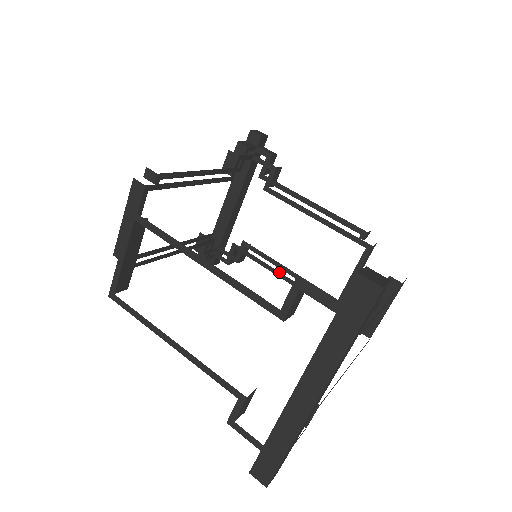
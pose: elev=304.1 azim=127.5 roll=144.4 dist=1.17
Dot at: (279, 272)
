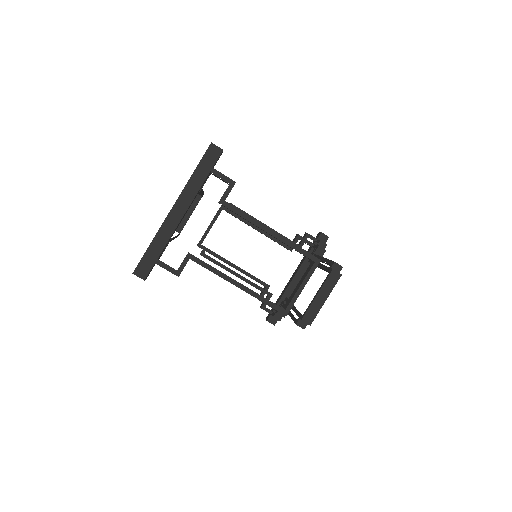
Dot at: occluded
